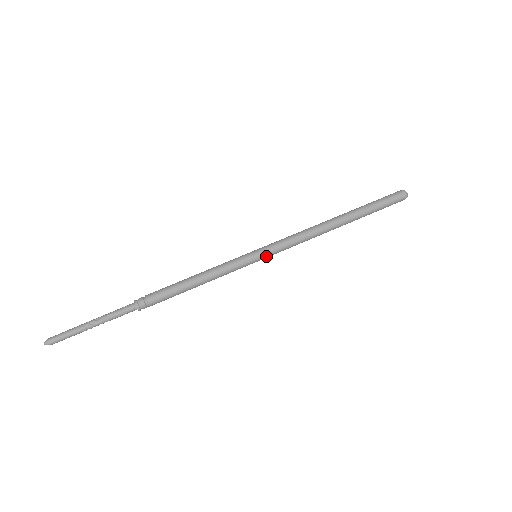
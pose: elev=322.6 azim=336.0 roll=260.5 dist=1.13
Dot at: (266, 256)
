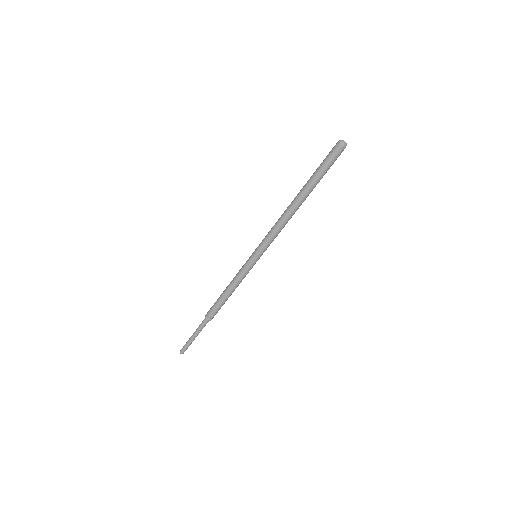
Dot at: occluded
